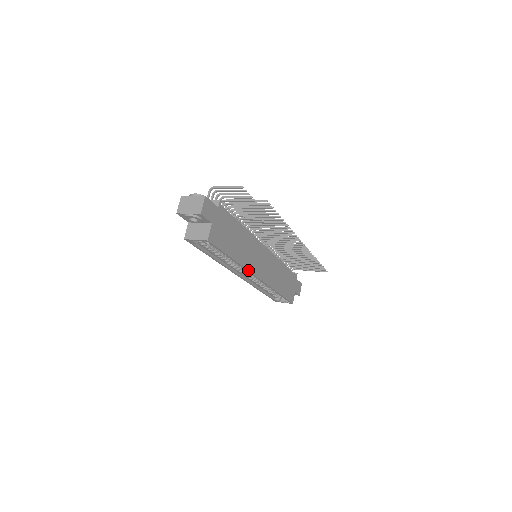
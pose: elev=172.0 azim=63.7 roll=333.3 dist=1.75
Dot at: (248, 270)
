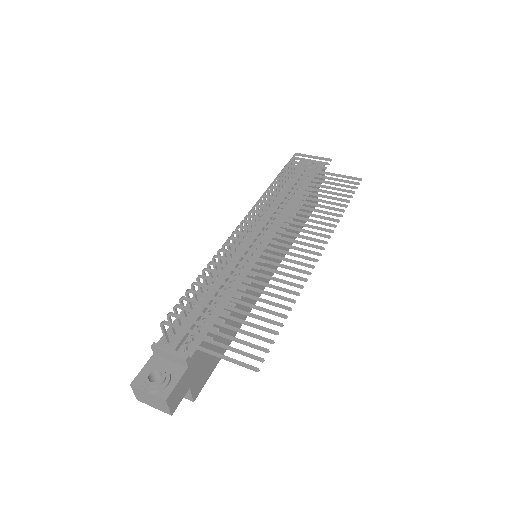
Dot at: occluded
